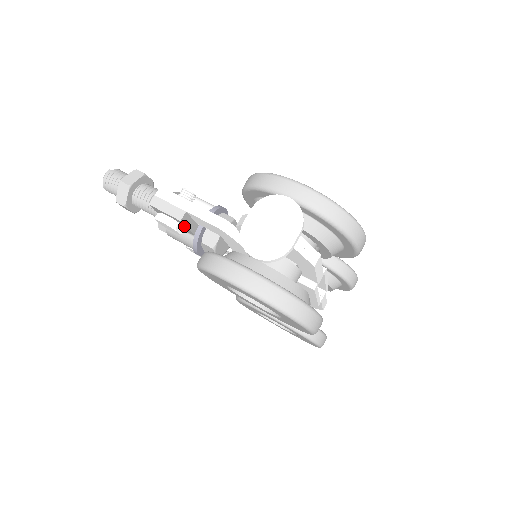
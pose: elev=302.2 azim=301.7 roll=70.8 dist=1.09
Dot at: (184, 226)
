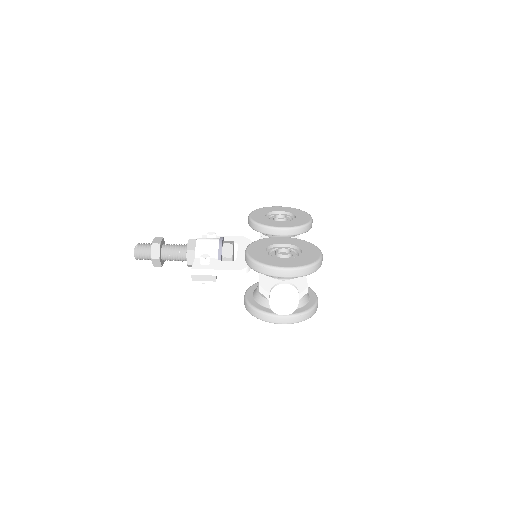
Dot at: occluded
